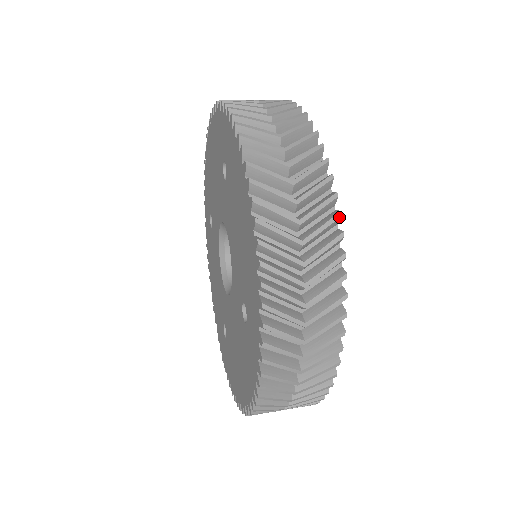
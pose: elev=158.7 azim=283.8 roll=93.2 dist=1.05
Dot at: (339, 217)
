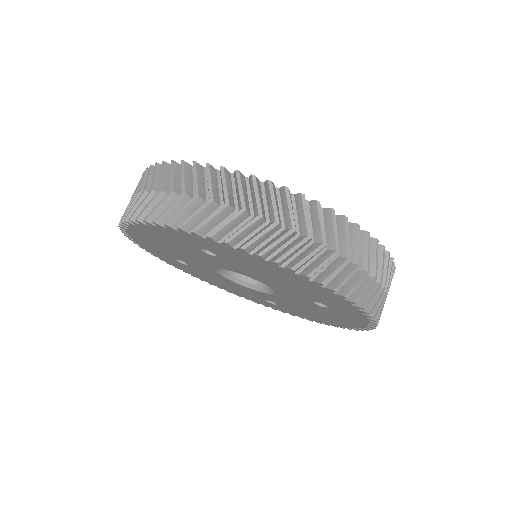
Dot at: occluded
